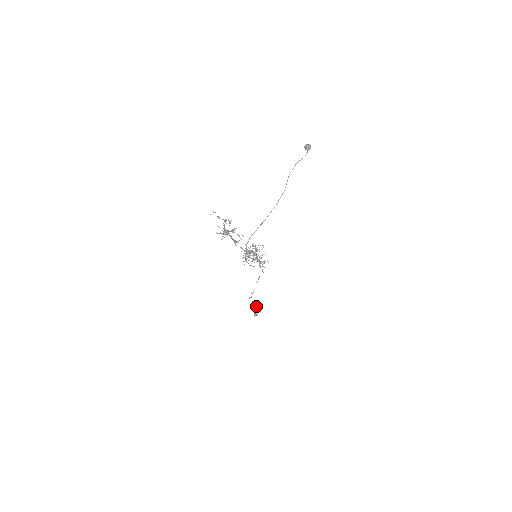
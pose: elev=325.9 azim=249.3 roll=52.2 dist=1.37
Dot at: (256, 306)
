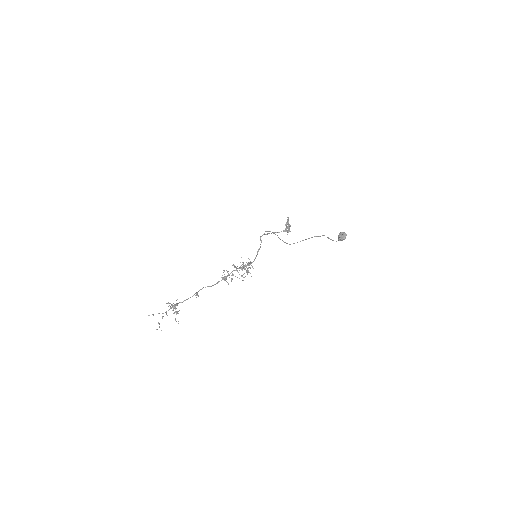
Dot at: (289, 226)
